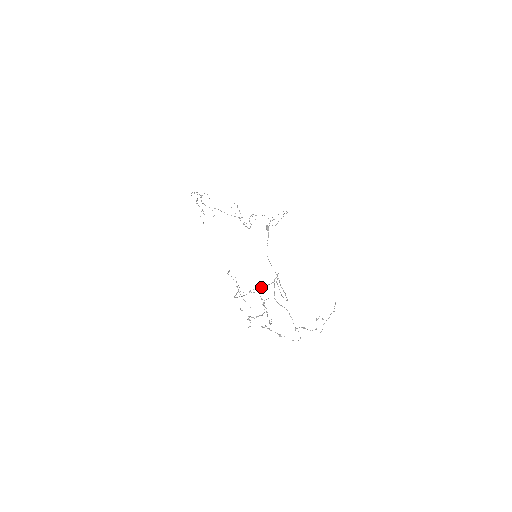
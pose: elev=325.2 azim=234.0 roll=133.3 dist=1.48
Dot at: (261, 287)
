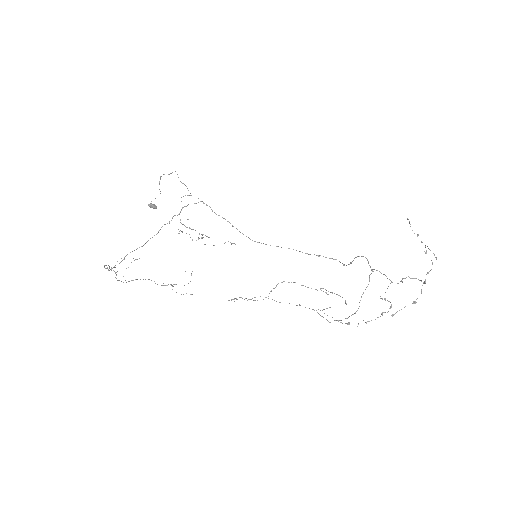
Dot at: occluded
